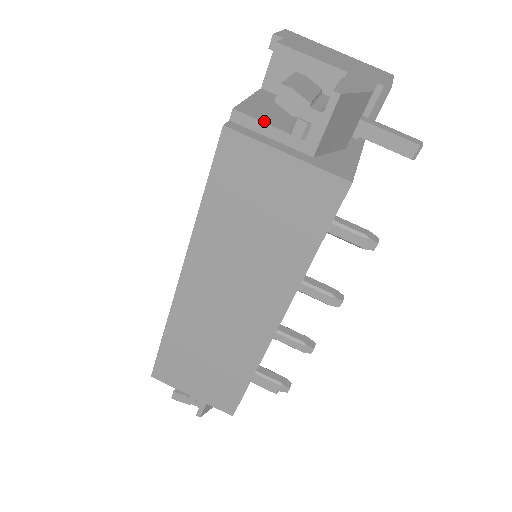
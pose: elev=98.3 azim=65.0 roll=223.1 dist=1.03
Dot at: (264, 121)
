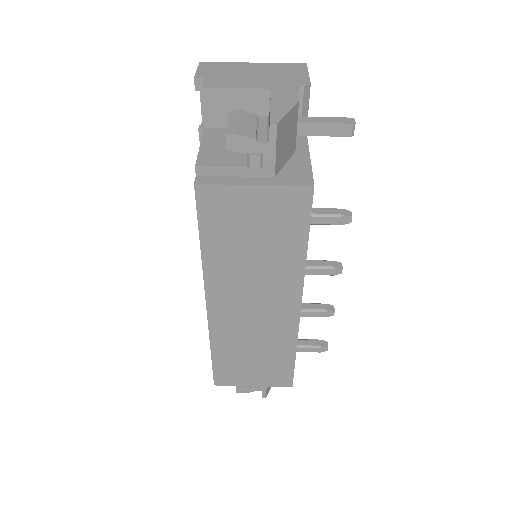
Dot at: (224, 165)
